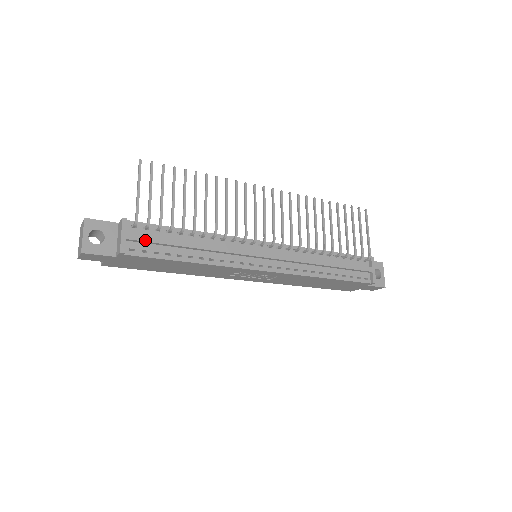
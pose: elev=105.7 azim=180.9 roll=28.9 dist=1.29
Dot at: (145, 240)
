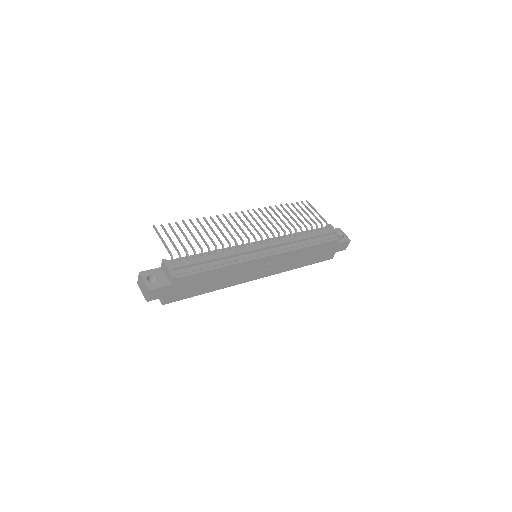
Dot at: (183, 265)
